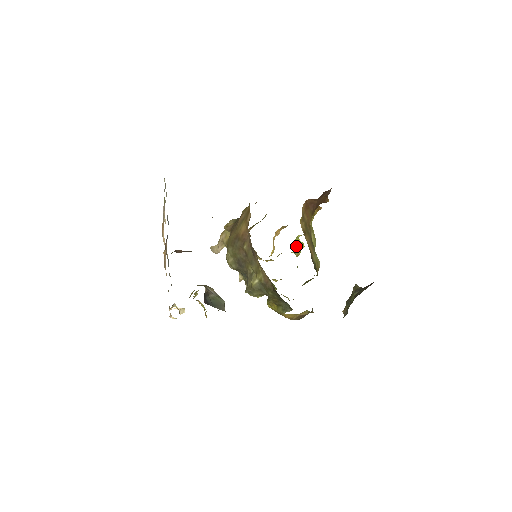
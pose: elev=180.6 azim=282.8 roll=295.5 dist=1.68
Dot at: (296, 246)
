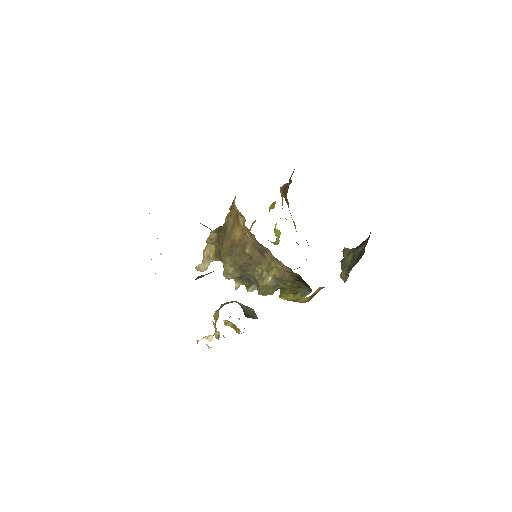
Dot at: (275, 235)
